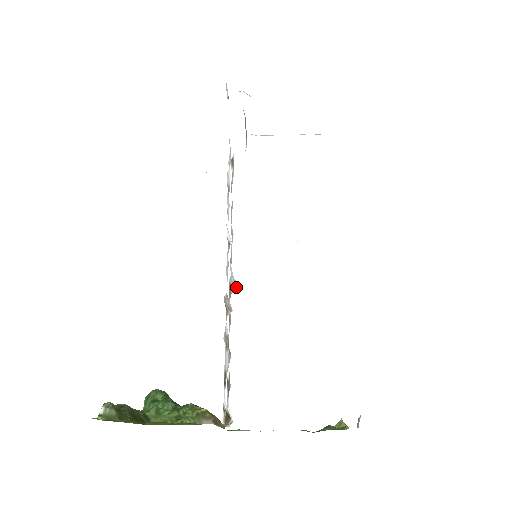
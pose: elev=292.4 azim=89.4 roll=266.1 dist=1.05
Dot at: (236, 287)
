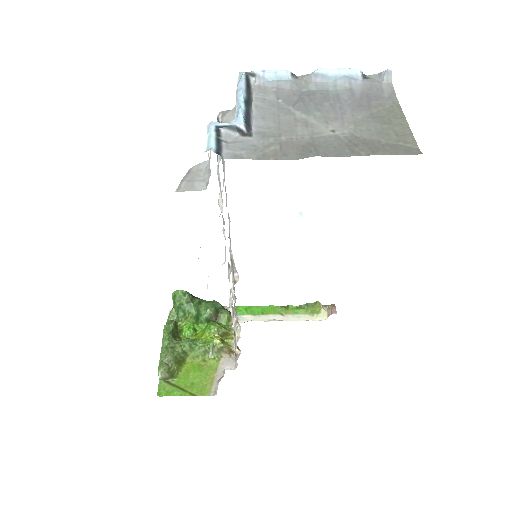
Dot at: occluded
